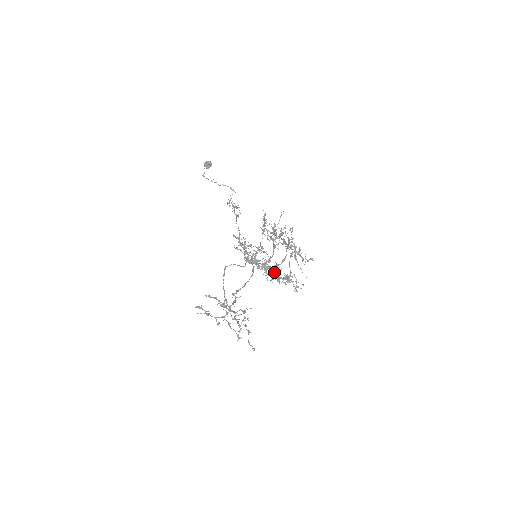
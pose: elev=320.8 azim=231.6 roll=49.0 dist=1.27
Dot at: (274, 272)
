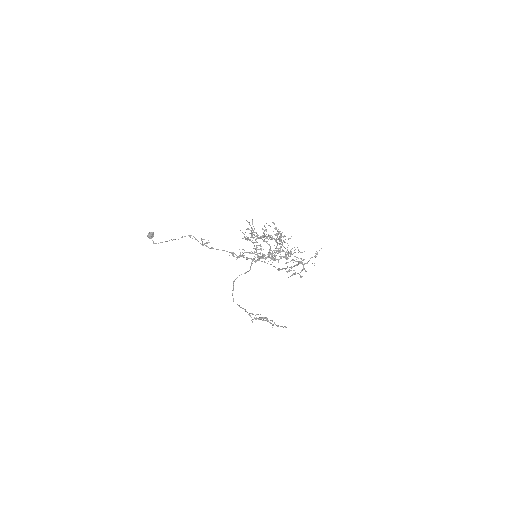
Dot at: occluded
